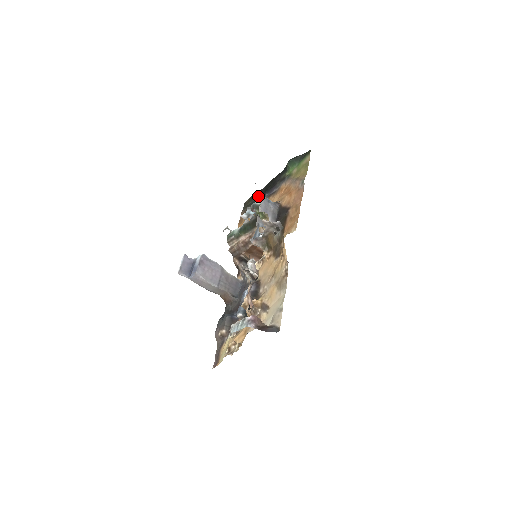
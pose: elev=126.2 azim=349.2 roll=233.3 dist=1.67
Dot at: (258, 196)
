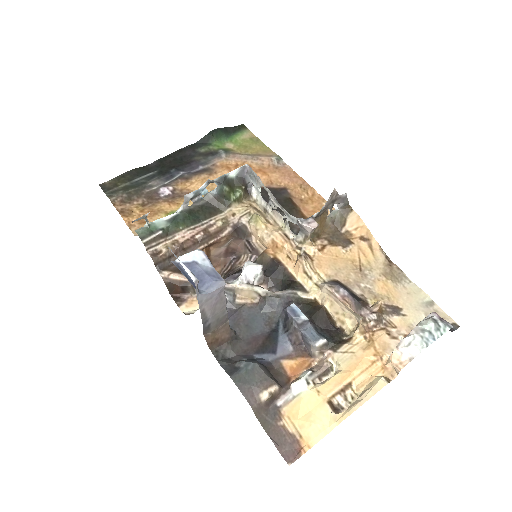
Dot at: (147, 175)
